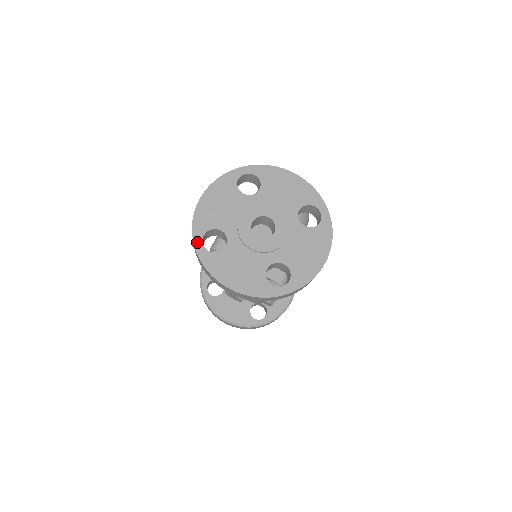
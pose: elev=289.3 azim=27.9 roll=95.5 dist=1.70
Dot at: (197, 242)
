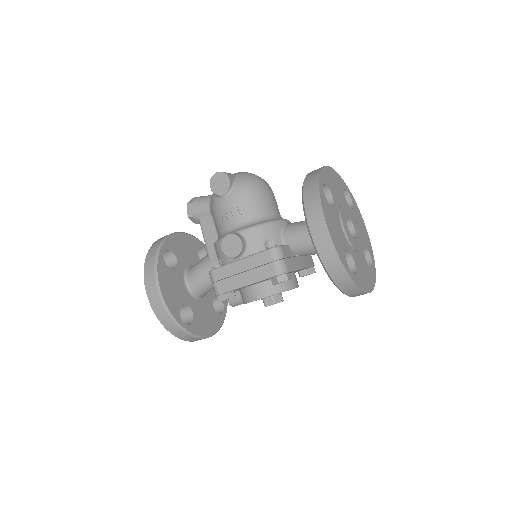
Dot at: (350, 274)
